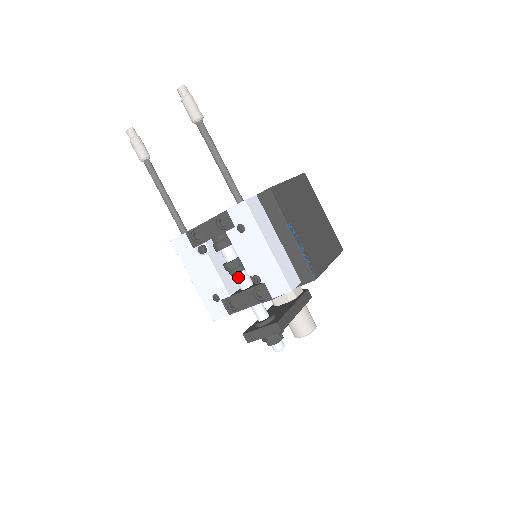
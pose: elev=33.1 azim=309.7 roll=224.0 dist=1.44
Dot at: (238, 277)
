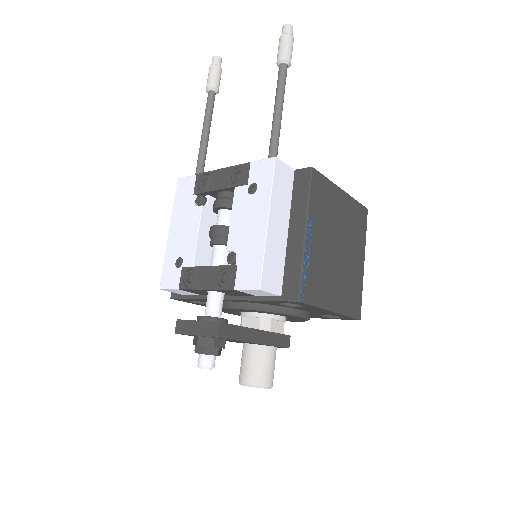
Dot at: (216, 249)
